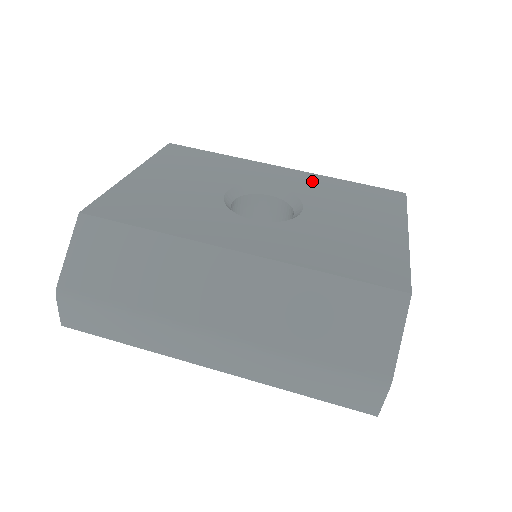
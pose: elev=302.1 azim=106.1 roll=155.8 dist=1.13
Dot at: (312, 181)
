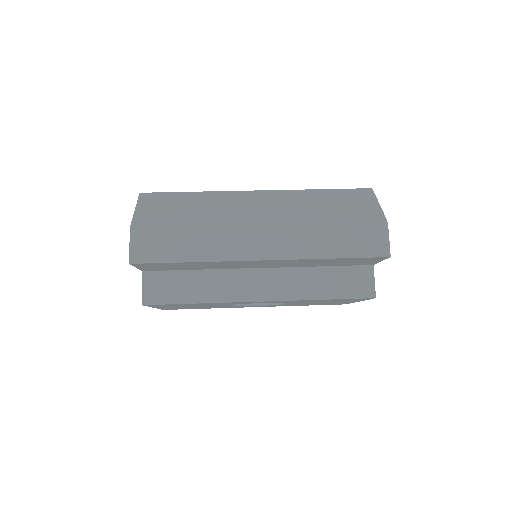
Dot at: occluded
